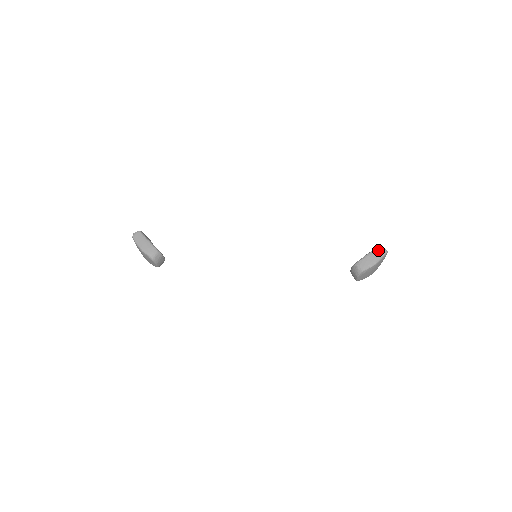
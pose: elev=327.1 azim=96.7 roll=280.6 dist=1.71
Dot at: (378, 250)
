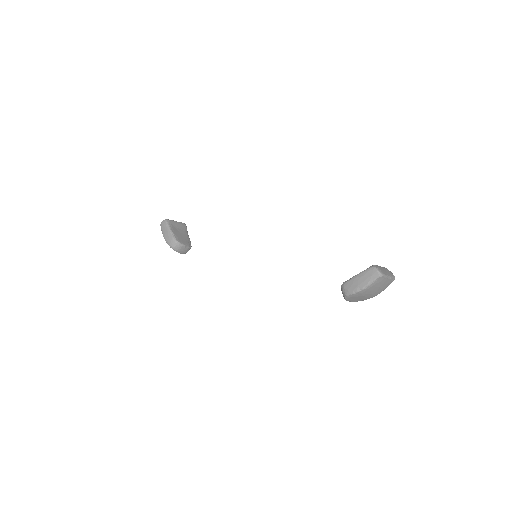
Dot at: (368, 272)
